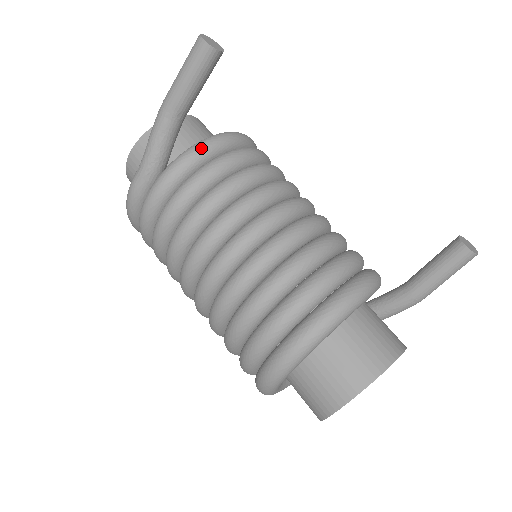
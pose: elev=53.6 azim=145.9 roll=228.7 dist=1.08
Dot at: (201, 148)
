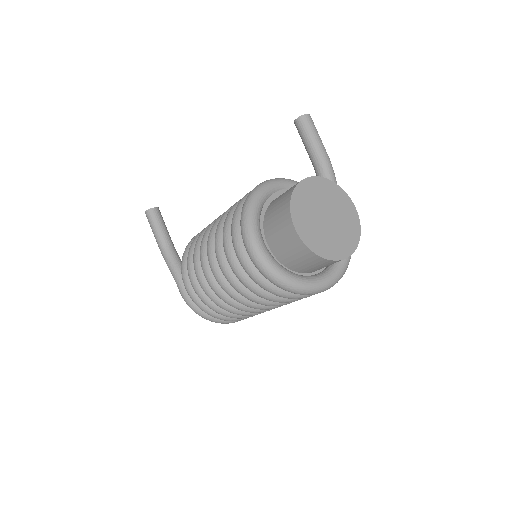
Dot at: (187, 246)
